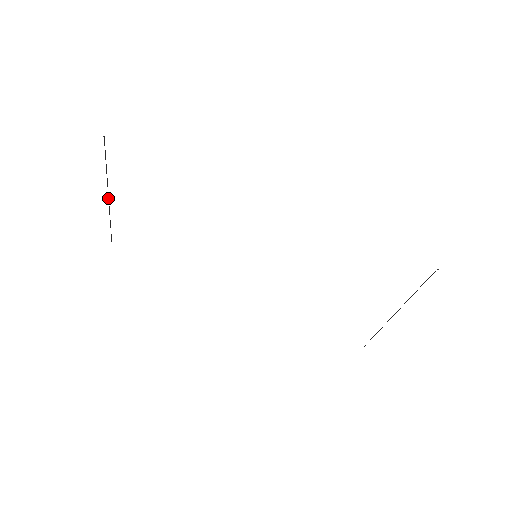
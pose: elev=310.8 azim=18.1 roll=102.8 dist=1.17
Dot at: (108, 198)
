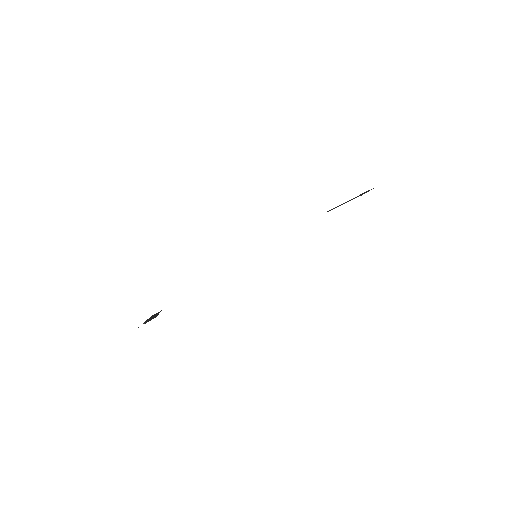
Dot at: occluded
